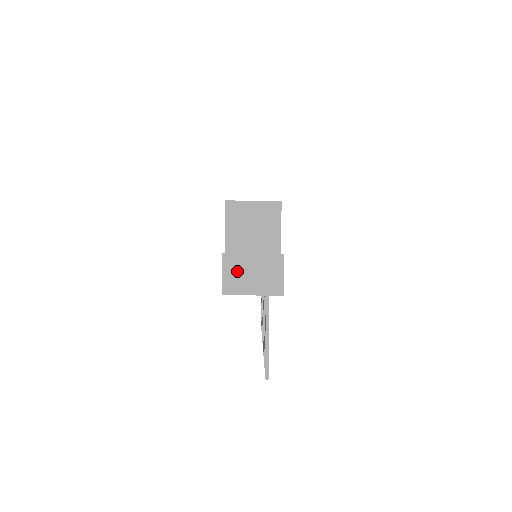
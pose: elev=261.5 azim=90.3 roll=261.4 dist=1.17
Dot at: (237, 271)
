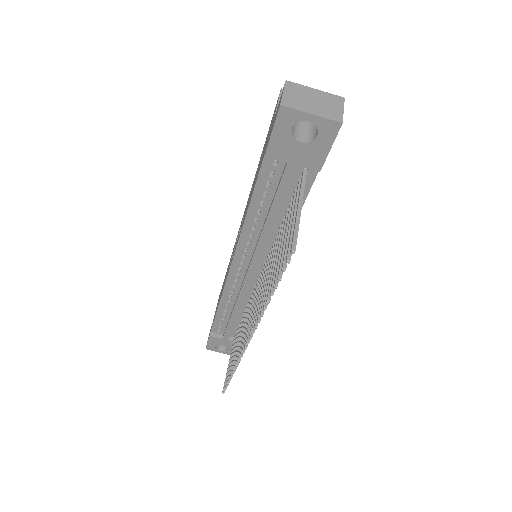
Dot at: (298, 95)
